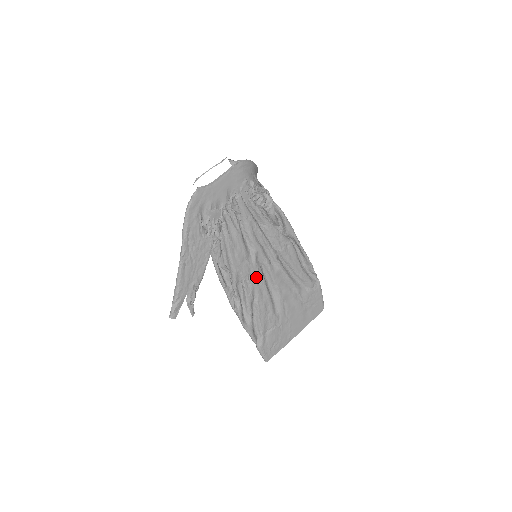
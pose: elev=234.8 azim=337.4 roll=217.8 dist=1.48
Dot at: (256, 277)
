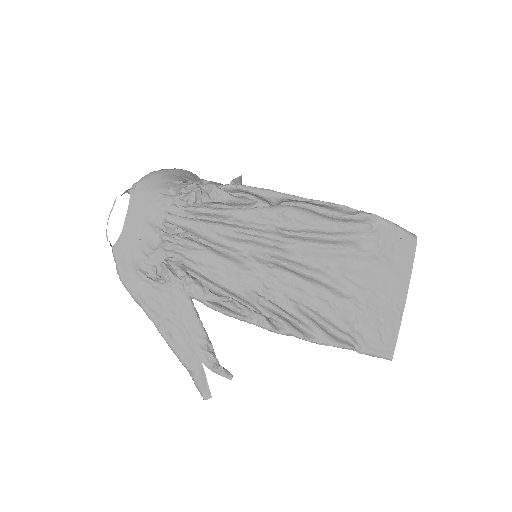
Dot at: (275, 278)
